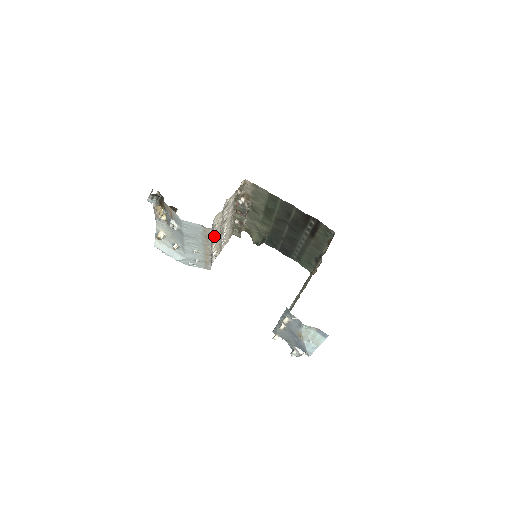
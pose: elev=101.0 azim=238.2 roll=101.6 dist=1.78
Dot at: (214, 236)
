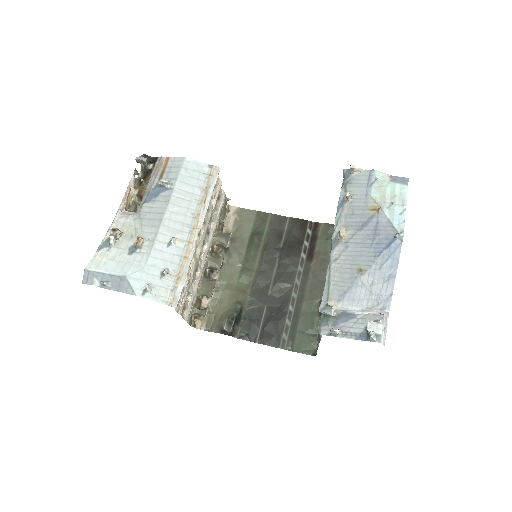
Dot at: (203, 222)
